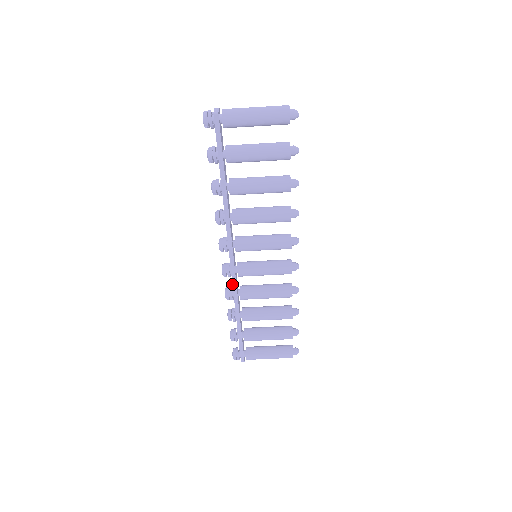
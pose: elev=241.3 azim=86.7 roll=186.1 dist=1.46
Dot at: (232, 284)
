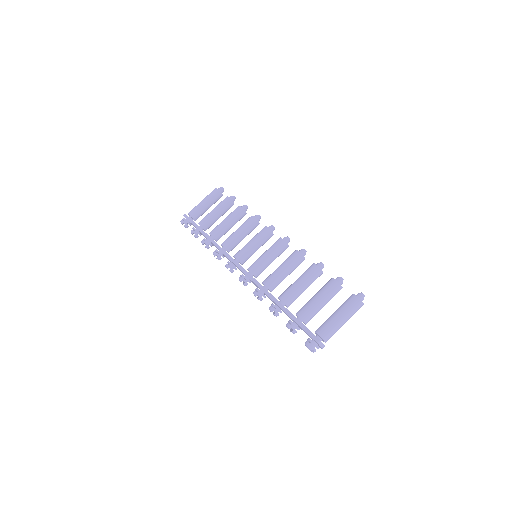
Dot at: (251, 280)
